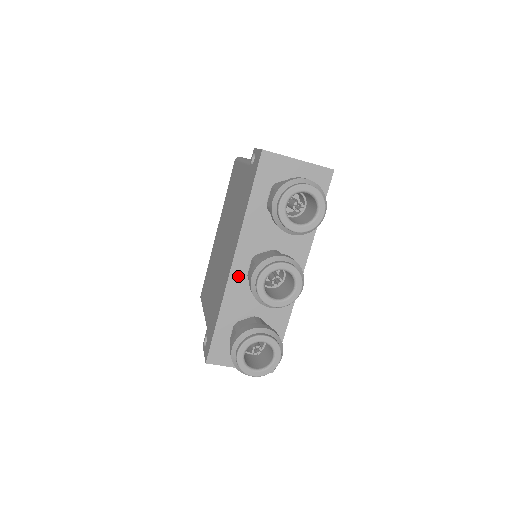
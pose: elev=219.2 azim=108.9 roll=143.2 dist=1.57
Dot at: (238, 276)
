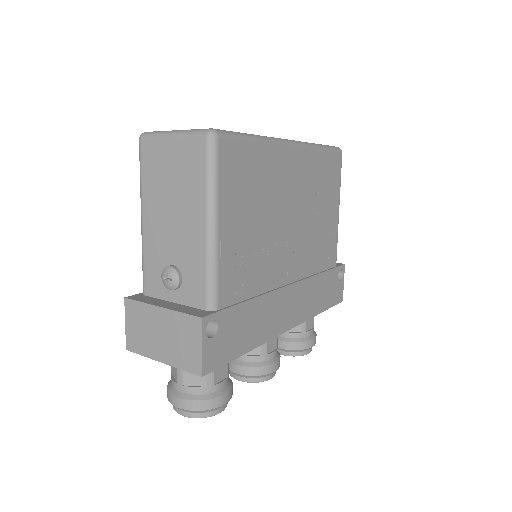
Dot at: occluded
